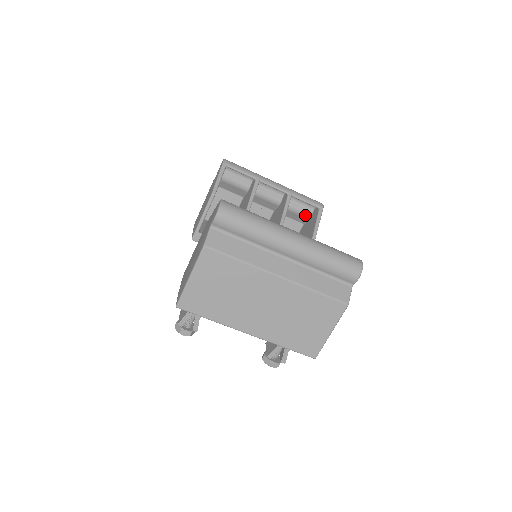
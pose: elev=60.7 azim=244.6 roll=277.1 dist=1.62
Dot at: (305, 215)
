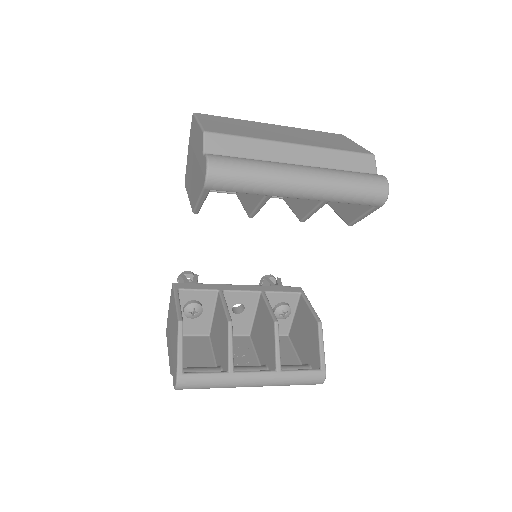
Dot at: occluded
